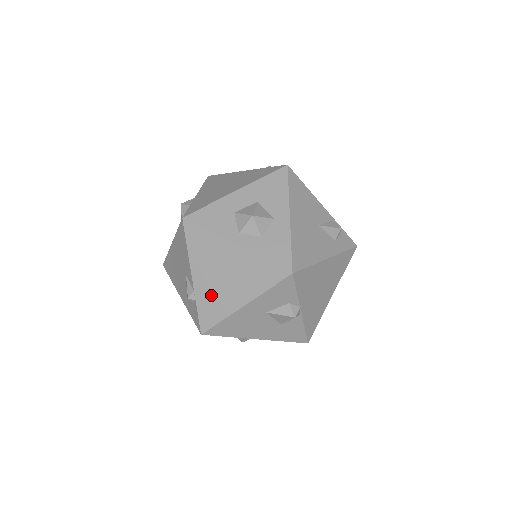
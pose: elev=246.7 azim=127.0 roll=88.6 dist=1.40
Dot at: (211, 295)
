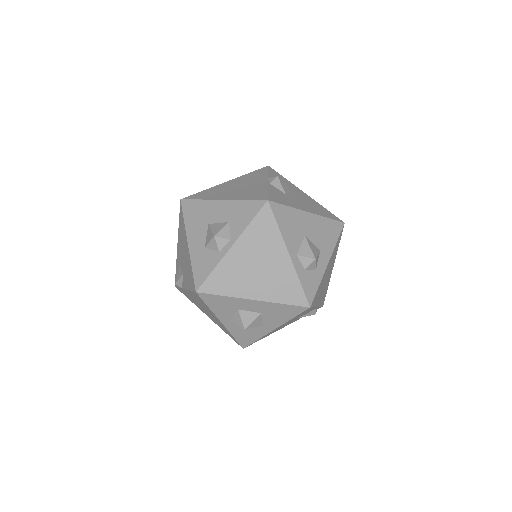
Dot at: occluded
